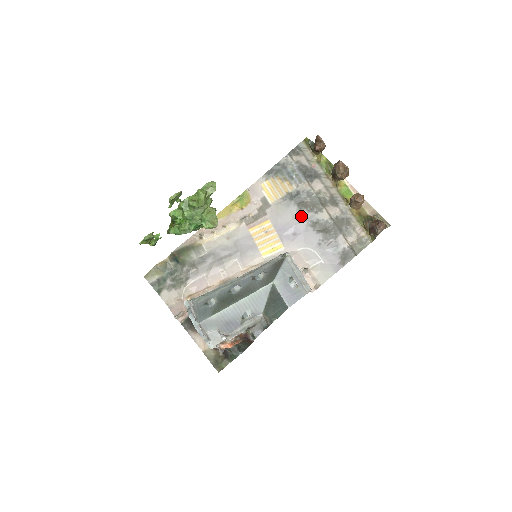
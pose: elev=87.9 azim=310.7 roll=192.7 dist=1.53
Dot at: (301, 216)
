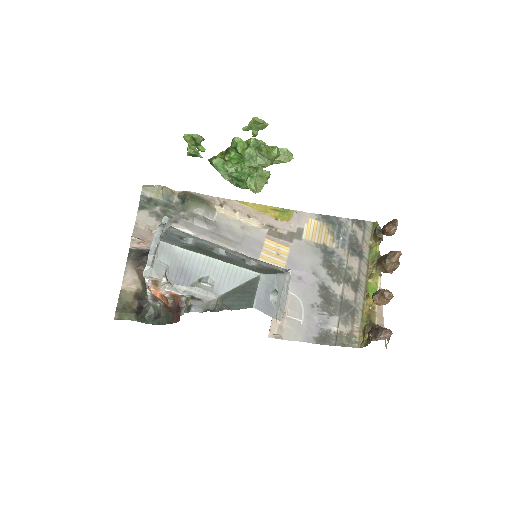
Dot at: (318, 271)
